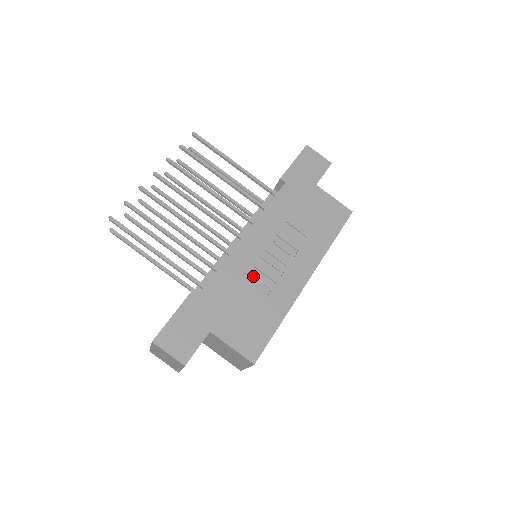
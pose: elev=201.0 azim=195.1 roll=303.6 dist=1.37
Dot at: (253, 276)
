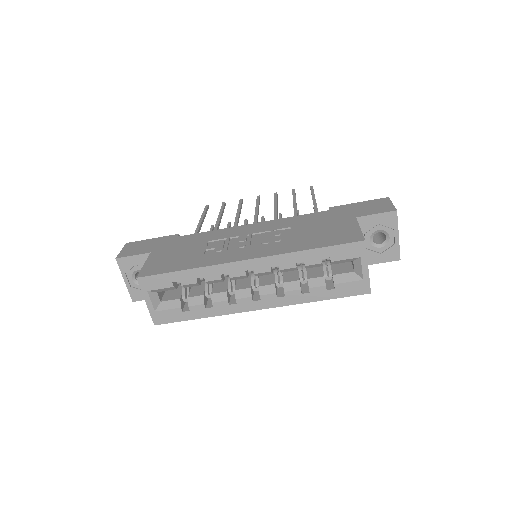
Dot at: (218, 242)
